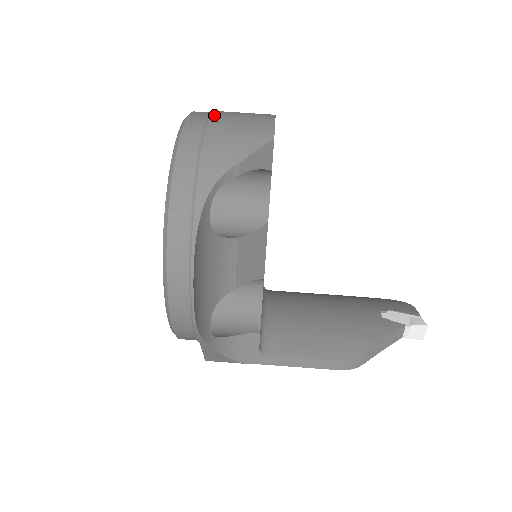
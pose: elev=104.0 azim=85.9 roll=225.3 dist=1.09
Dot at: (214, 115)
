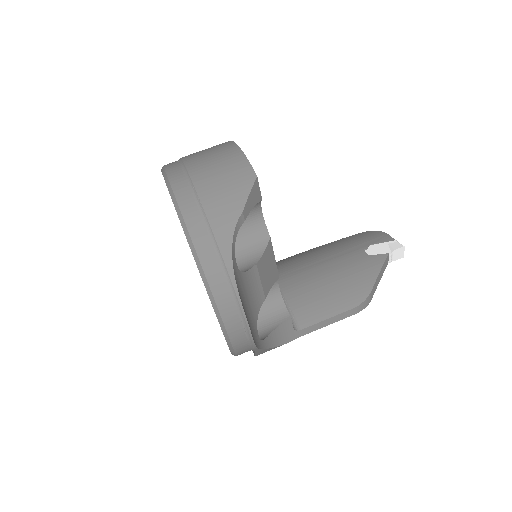
Dot at: (191, 171)
